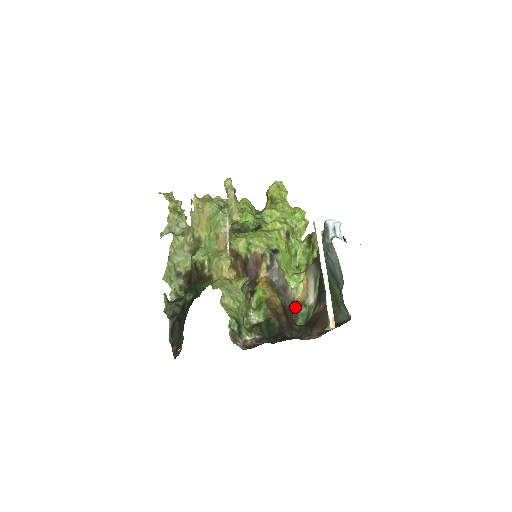
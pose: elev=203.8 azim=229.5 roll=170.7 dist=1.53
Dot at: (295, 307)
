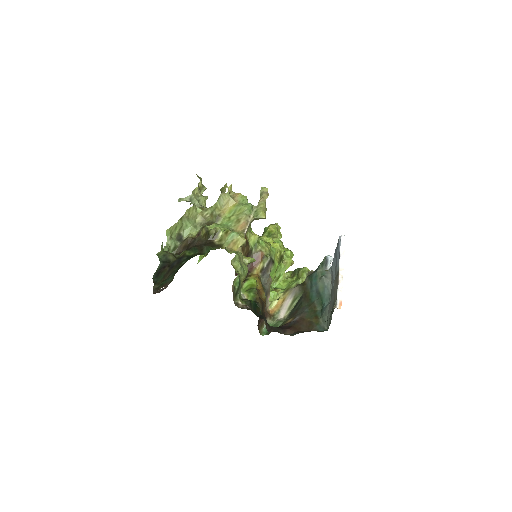
Dot at: (265, 316)
